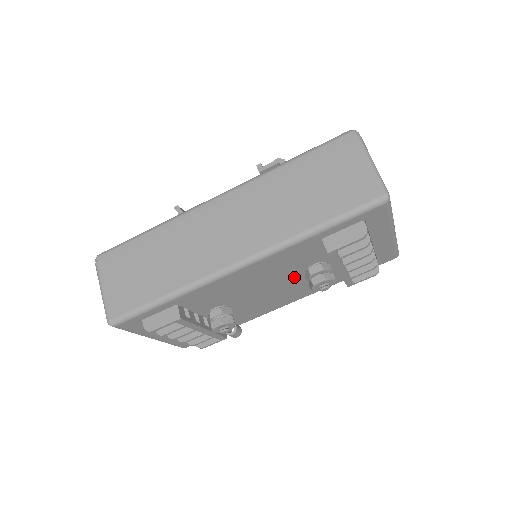
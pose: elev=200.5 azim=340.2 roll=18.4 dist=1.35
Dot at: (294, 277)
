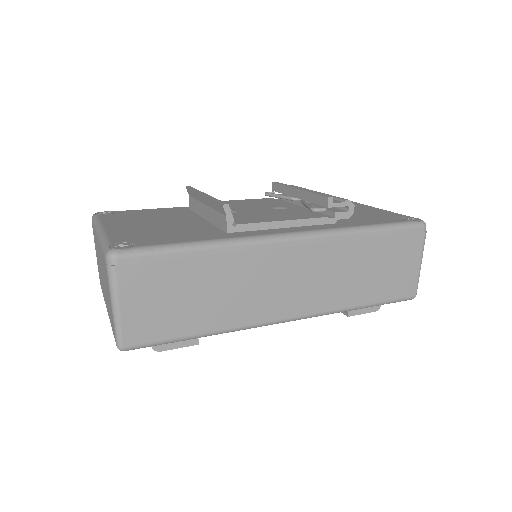
Dot at: occluded
